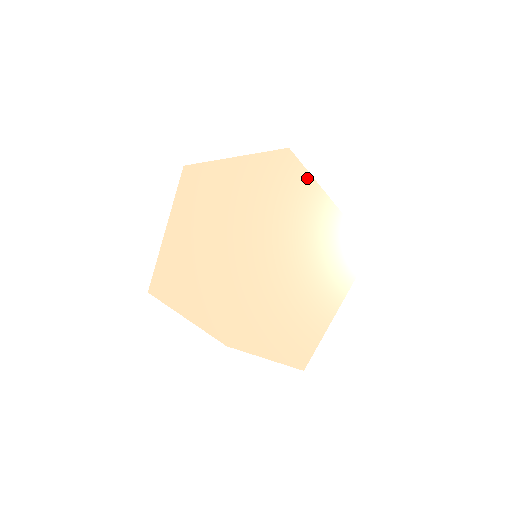
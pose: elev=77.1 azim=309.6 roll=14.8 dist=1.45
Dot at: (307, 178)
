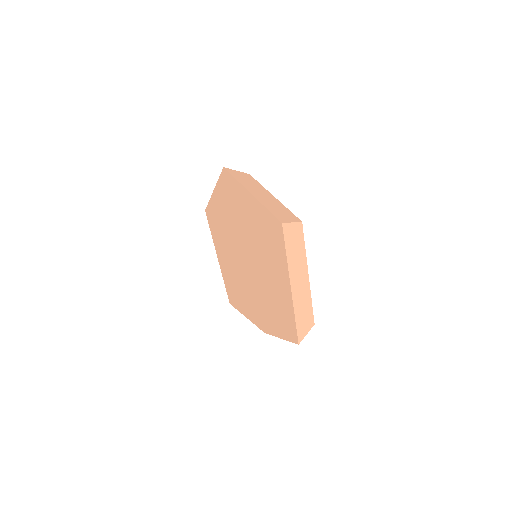
Dot at: (237, 184)
